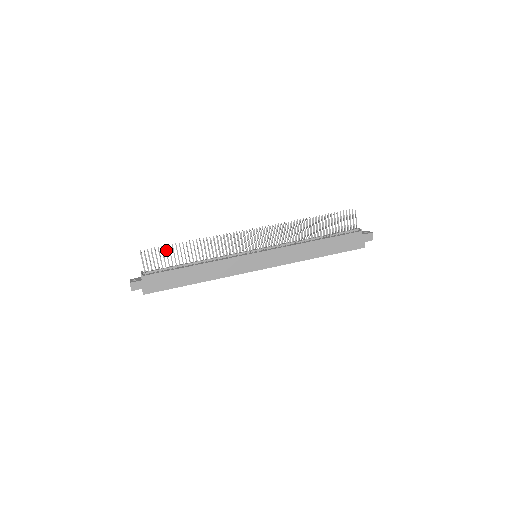
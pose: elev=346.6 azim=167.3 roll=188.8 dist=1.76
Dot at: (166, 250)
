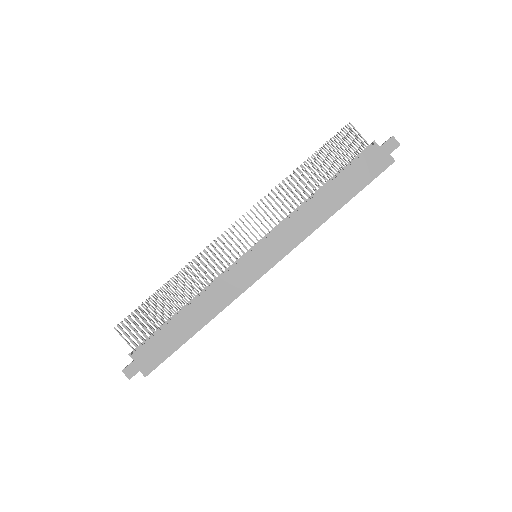
Dot at: (142, 309)
